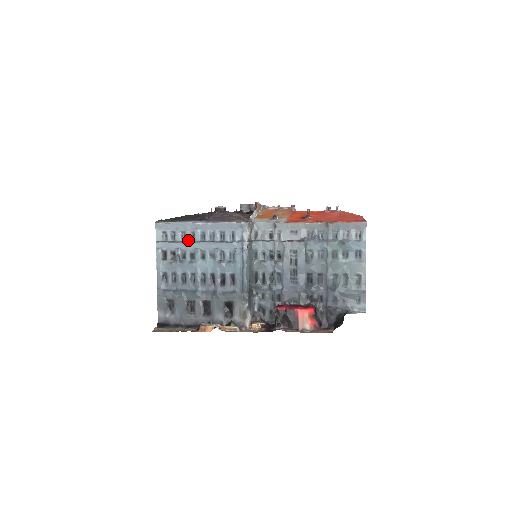
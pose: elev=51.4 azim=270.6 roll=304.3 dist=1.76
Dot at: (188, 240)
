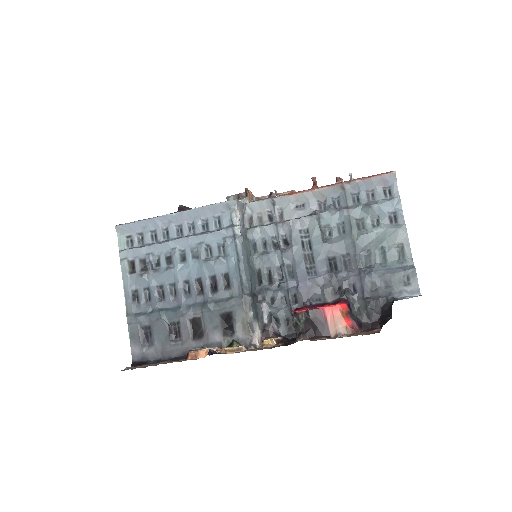
Dot at: (161, 240)
